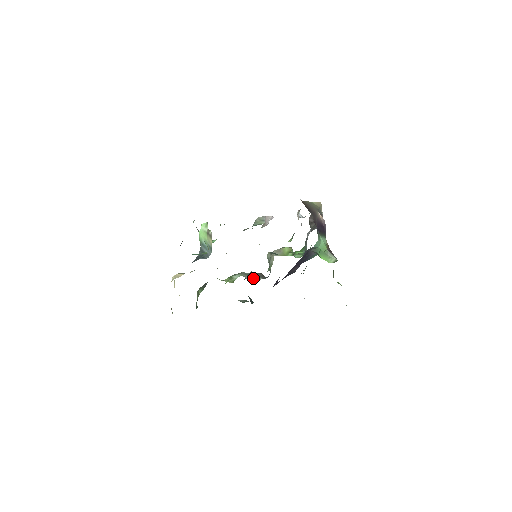
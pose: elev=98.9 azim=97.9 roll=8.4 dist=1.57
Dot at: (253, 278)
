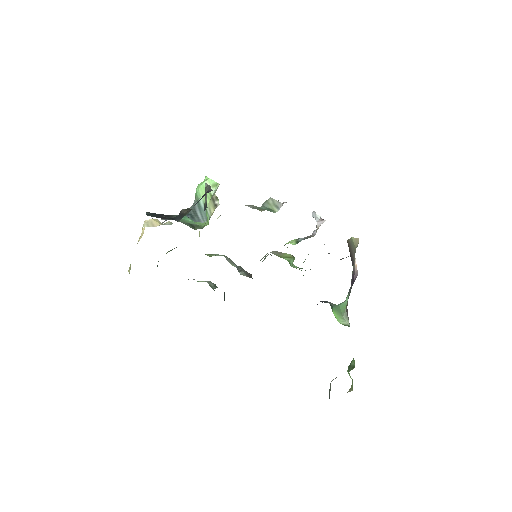
Dot at: occluded
